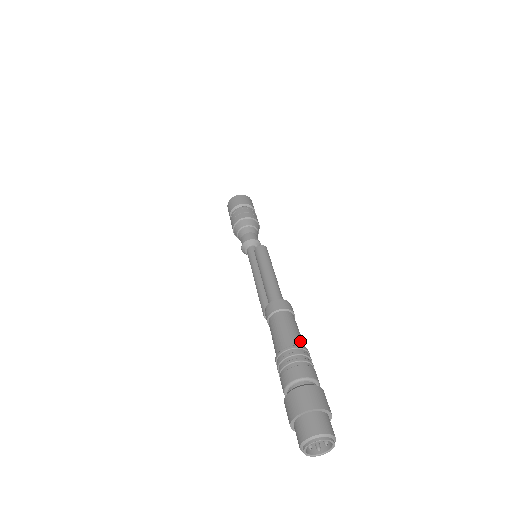
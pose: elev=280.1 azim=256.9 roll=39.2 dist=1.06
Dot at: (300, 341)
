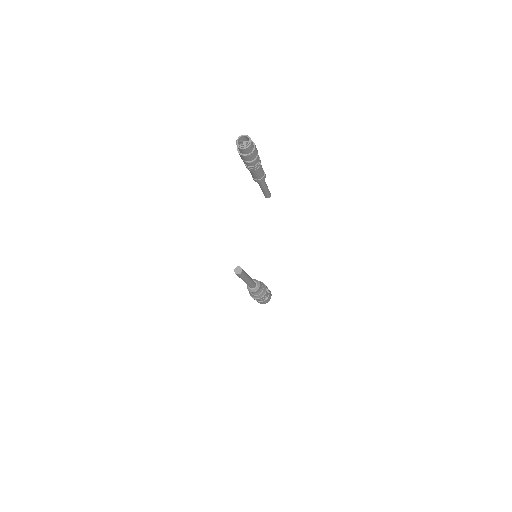
Dot at: occluded
